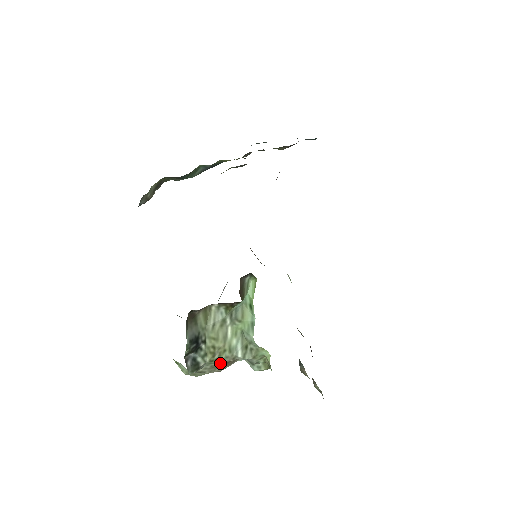
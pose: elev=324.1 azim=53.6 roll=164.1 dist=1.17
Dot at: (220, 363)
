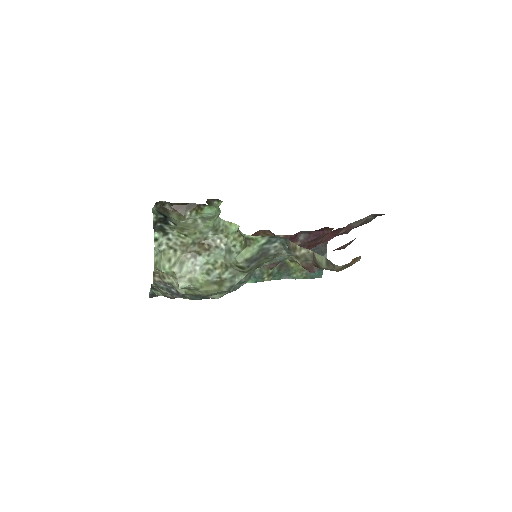
Dot at: (191, 241)
